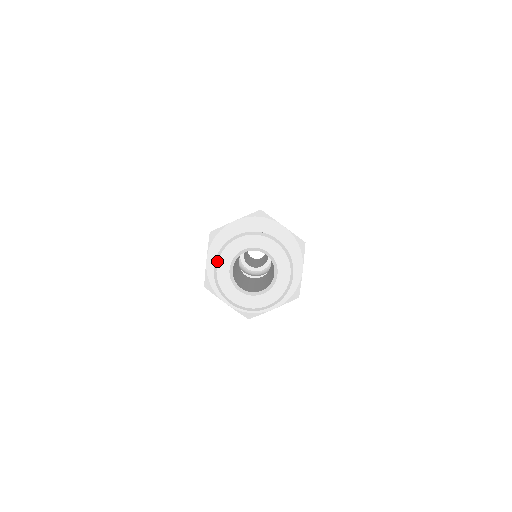
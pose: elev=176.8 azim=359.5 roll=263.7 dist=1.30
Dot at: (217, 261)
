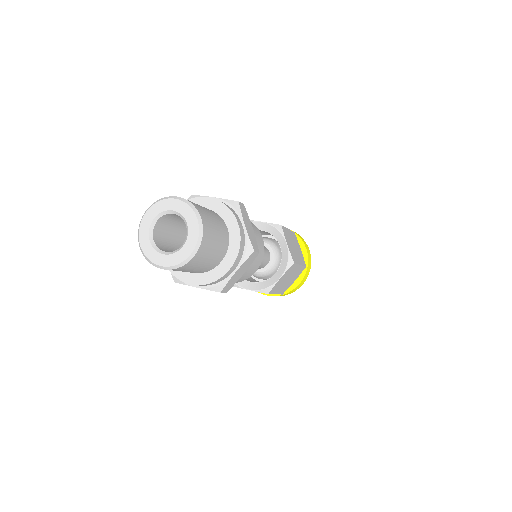
Dot at: (150, 207)
